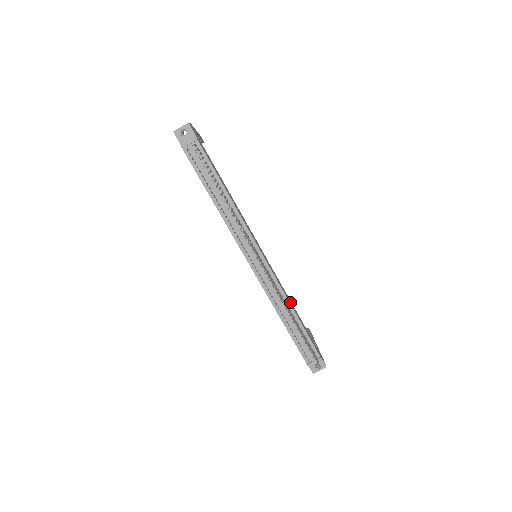
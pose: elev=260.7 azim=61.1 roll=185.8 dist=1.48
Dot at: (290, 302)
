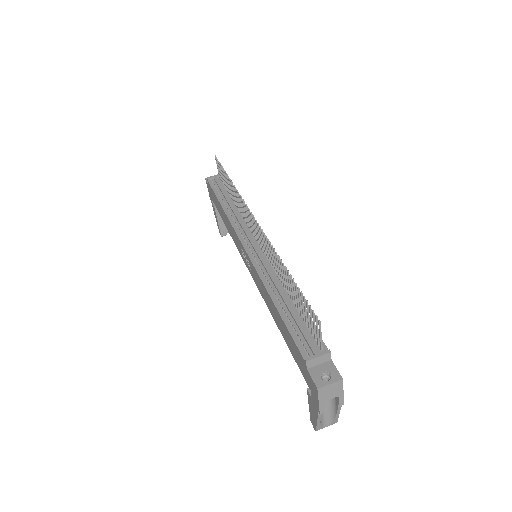
Dot at: occluded
